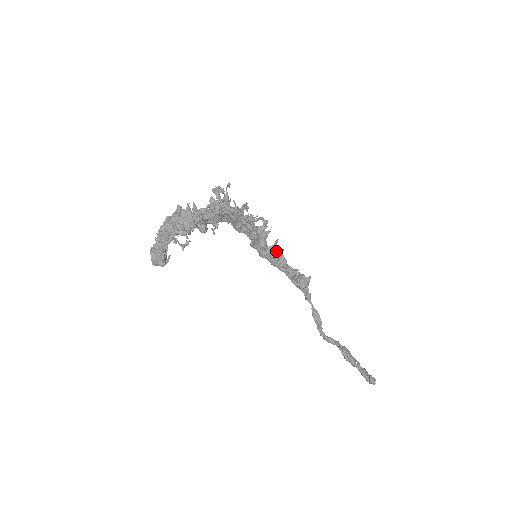
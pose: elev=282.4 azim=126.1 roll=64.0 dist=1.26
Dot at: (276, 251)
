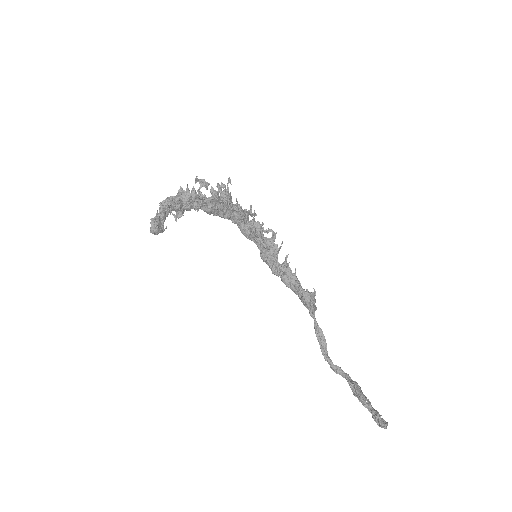
Dot at: (287, 268)
